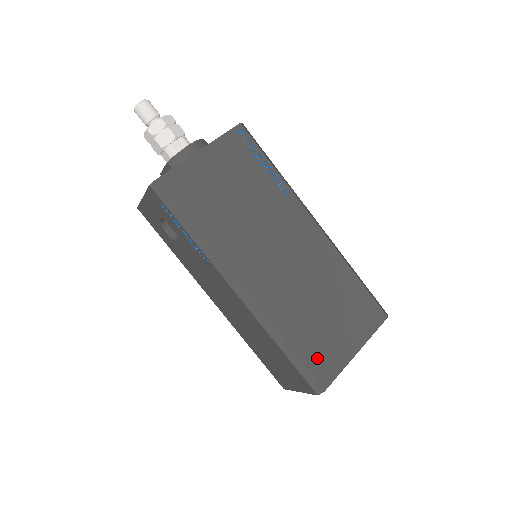
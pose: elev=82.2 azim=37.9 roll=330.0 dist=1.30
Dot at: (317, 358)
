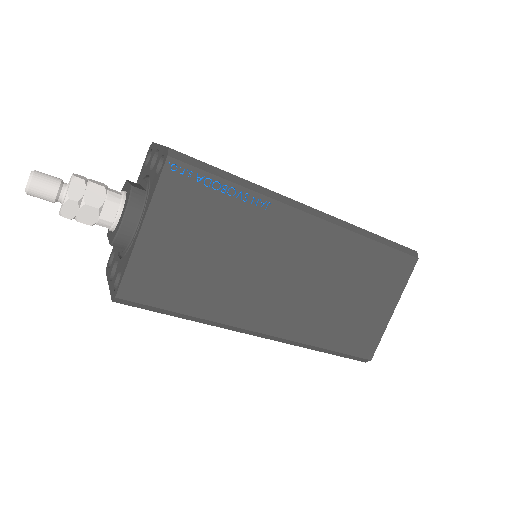
Dot at: (356, 340)
